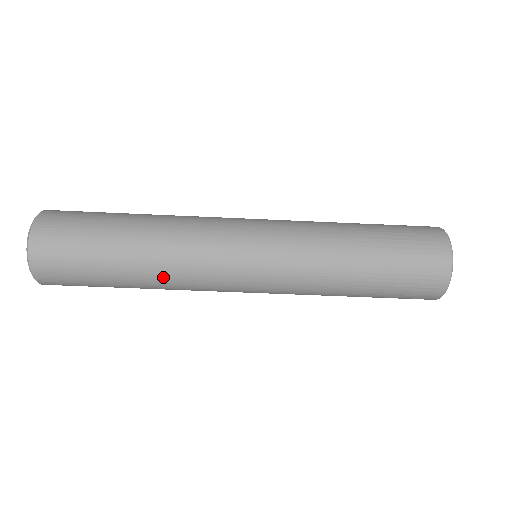
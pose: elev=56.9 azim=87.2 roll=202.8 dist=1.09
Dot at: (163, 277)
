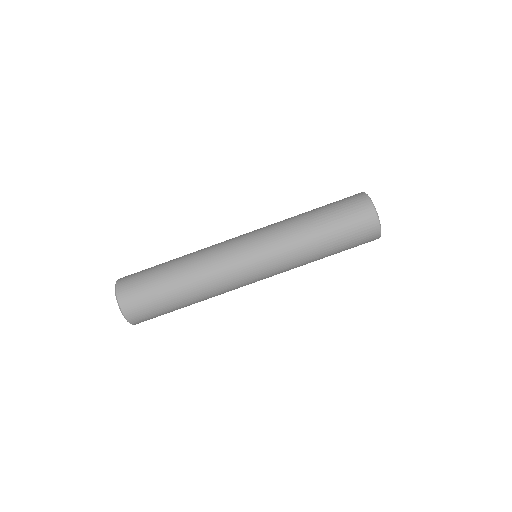
Dot at: (193, 259)
